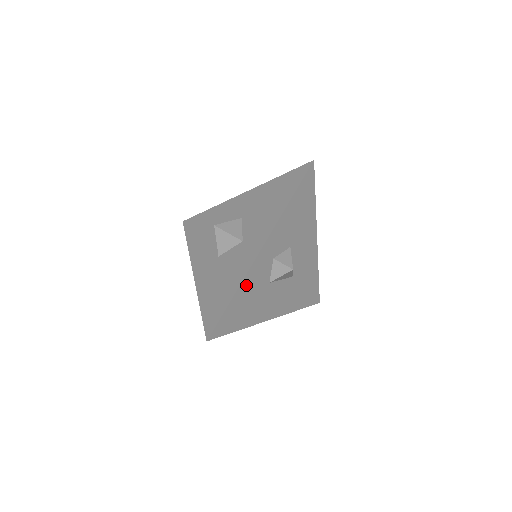
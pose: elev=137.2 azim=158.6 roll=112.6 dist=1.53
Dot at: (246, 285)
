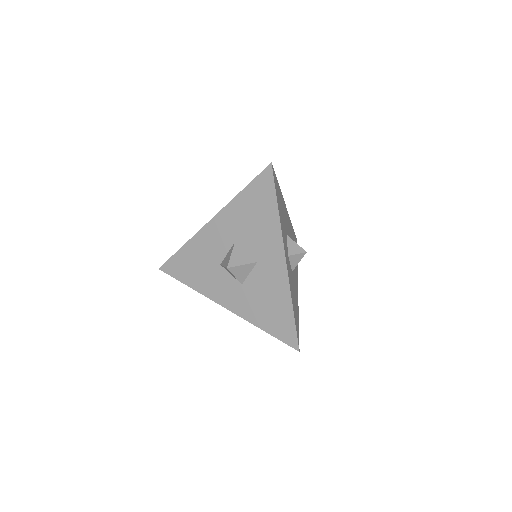
Dot at: (291, 293)
